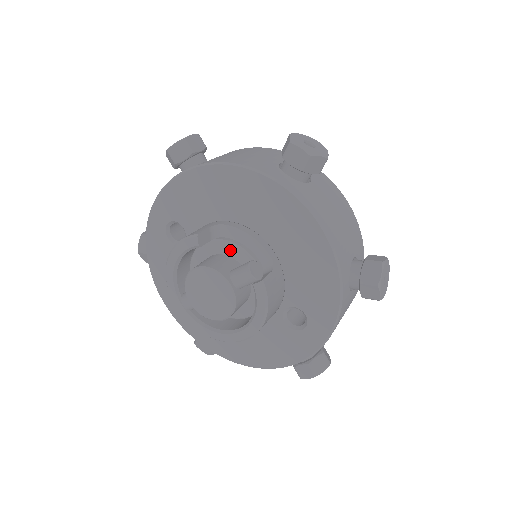
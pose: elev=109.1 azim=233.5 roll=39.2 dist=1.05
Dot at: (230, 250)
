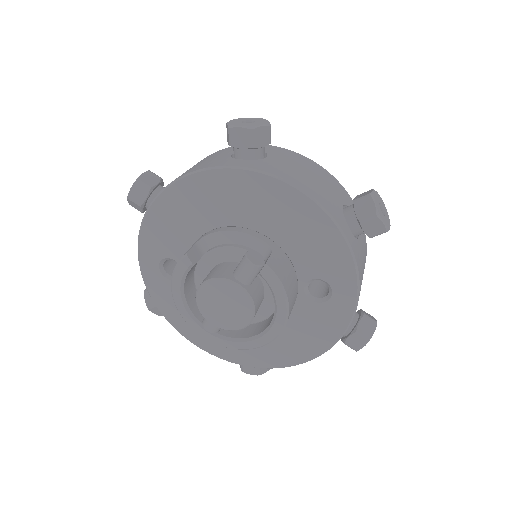
Dot at: (224, 255)
